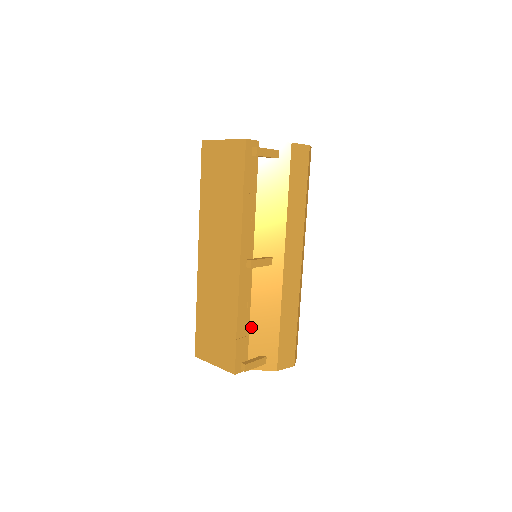
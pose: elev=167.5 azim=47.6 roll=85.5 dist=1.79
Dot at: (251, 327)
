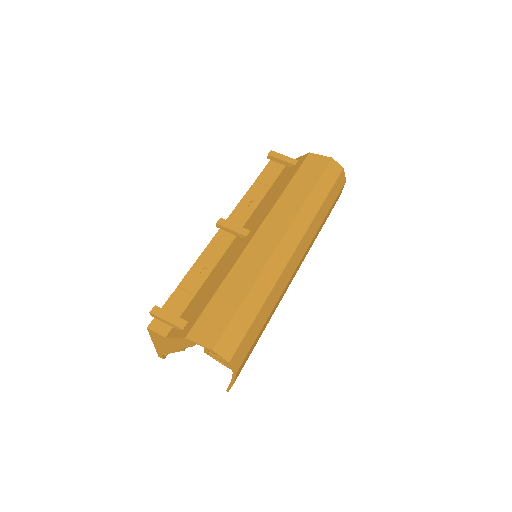
Dot at: (197, 294)
